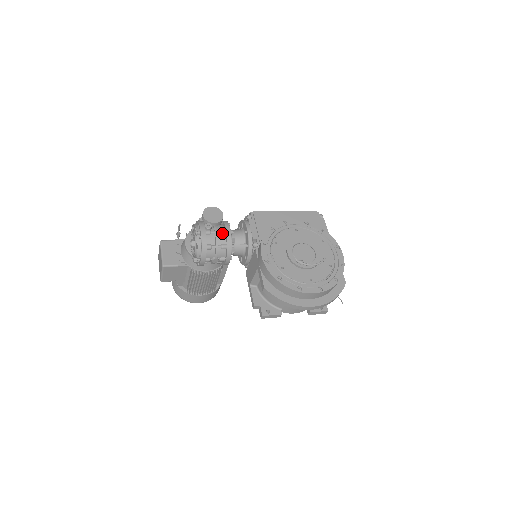
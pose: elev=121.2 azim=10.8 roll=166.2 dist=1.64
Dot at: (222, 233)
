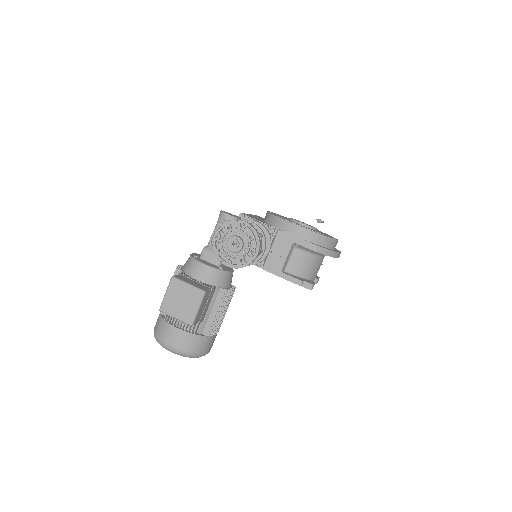
Dot at: occluded
